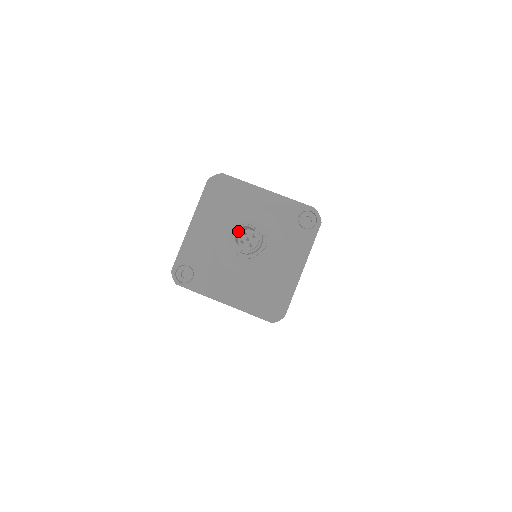
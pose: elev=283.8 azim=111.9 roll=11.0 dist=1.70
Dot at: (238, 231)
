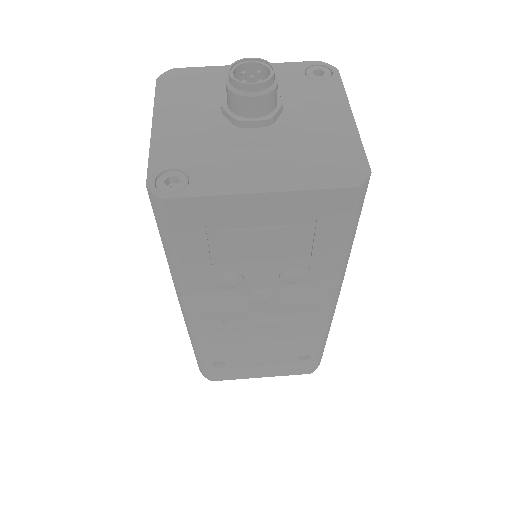
Dot at: occluded
